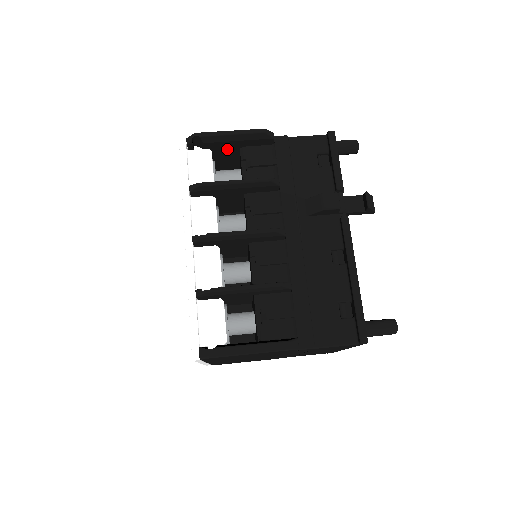
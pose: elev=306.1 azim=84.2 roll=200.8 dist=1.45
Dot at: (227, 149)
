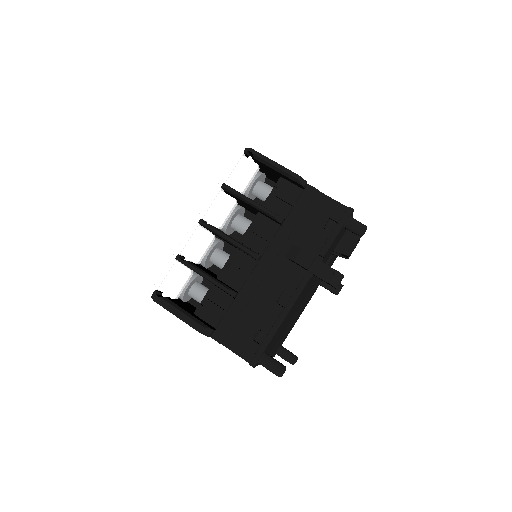
Dot at: (272, 171)
